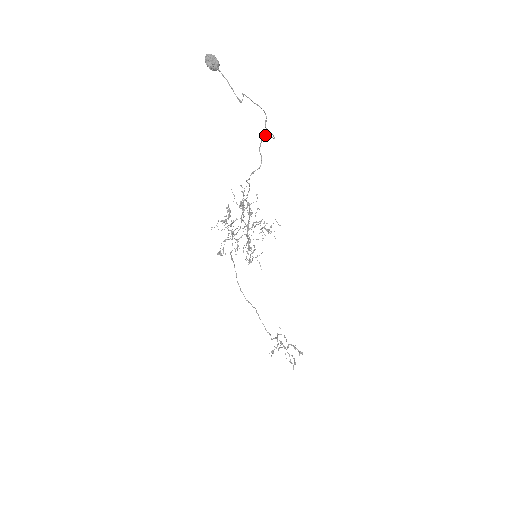
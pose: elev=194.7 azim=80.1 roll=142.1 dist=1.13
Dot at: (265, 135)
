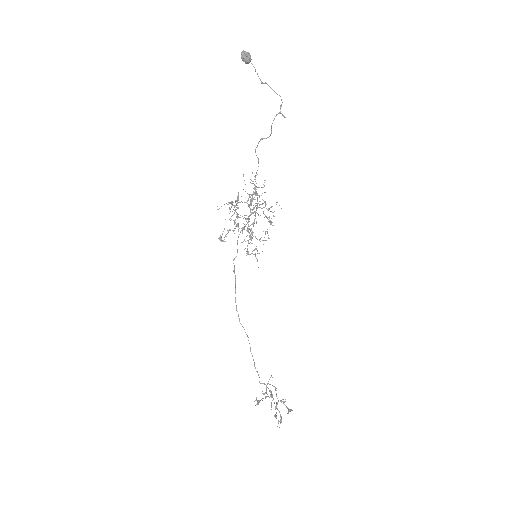
Dot at: (278, 113)
